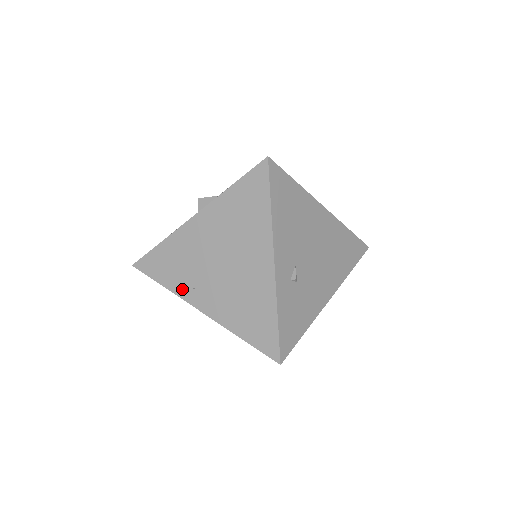
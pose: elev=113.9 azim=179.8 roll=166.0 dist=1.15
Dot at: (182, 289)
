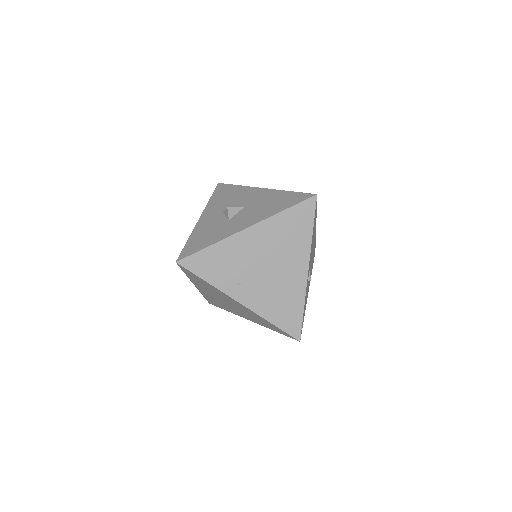
Dot at: (226, 285)
